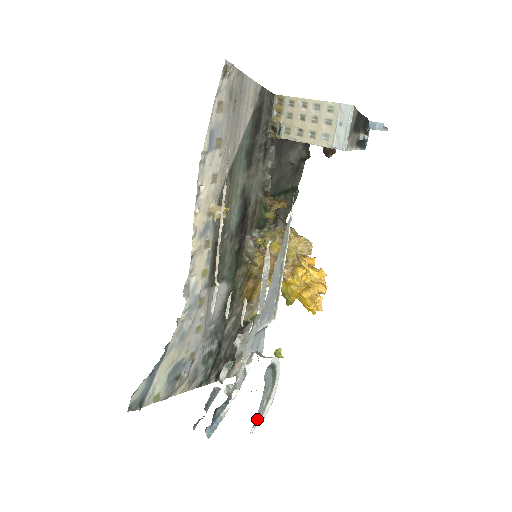
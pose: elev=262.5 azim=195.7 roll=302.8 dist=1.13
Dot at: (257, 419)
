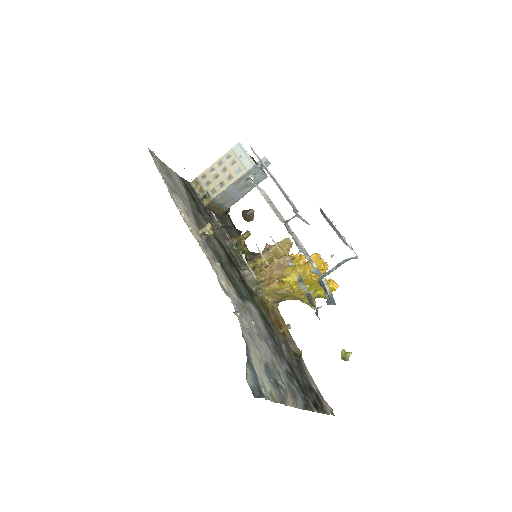
Dot at: occluded
